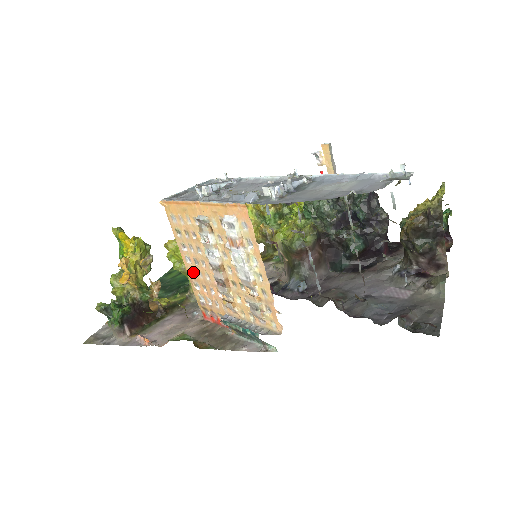
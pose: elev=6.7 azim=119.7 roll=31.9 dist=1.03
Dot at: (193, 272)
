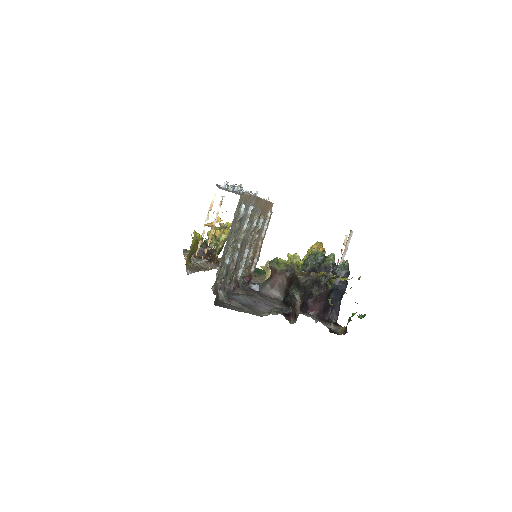
Dot at: occluded
